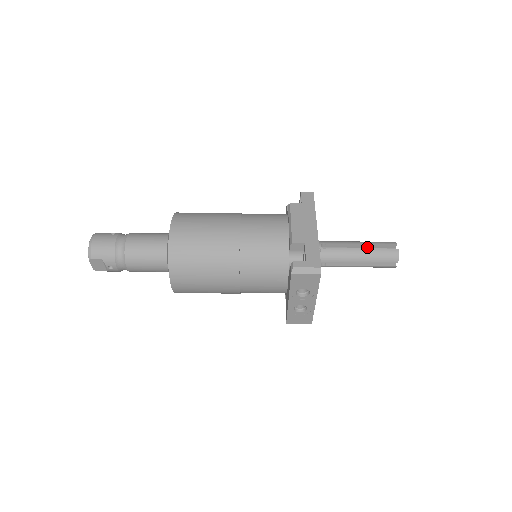
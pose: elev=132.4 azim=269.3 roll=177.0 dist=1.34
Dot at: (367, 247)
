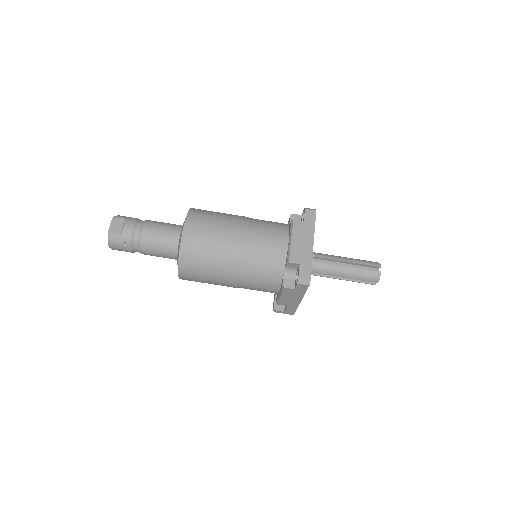
Dot at: (353, 274)
